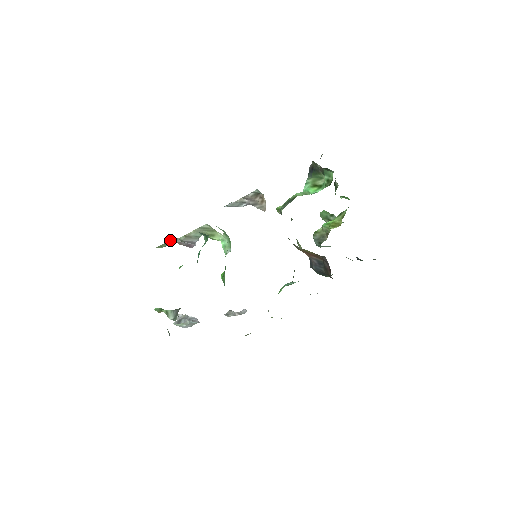
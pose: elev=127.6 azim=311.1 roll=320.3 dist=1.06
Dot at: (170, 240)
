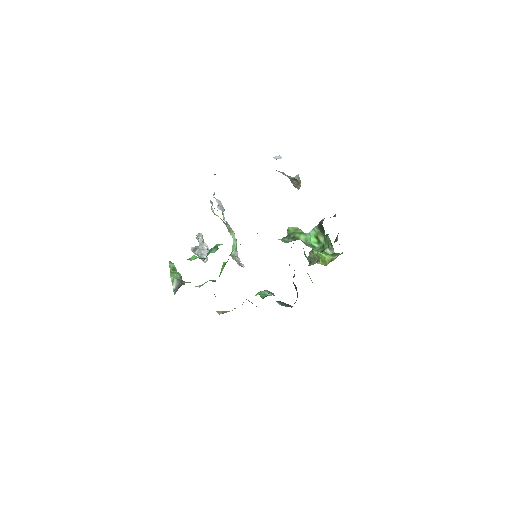
Dot at: occluded
